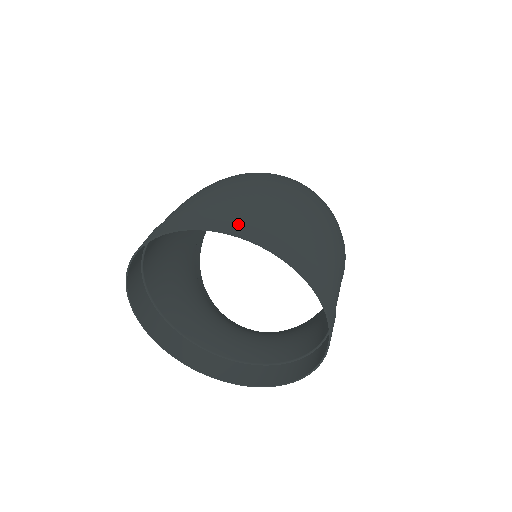
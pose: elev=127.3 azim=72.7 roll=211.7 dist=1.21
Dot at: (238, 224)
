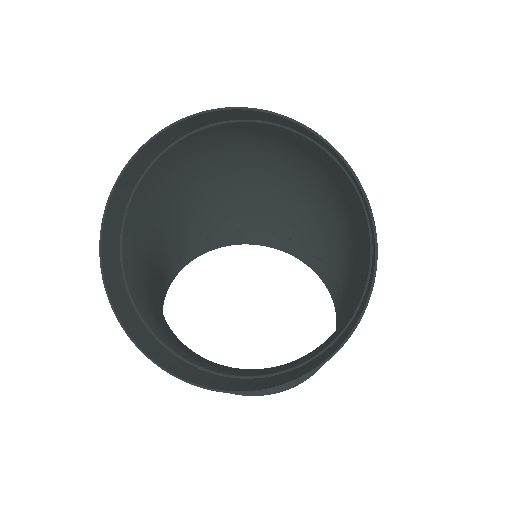
Dot at: occluded
